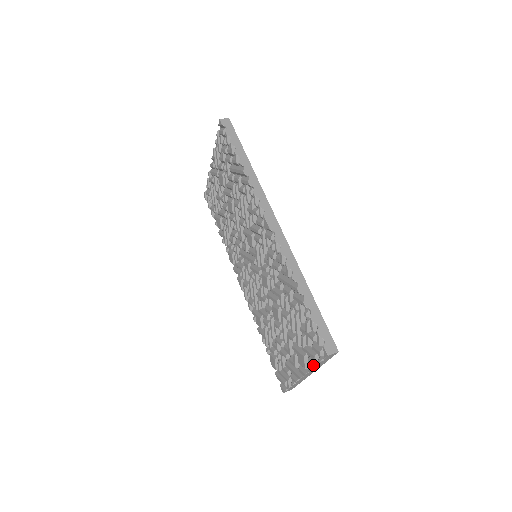
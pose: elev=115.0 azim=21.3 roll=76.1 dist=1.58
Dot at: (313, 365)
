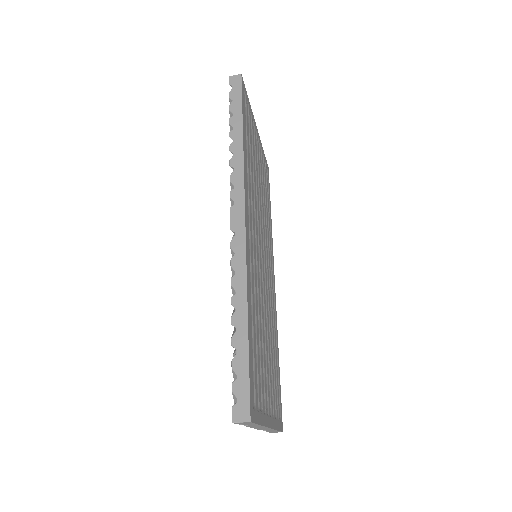
Dot at: occluded
